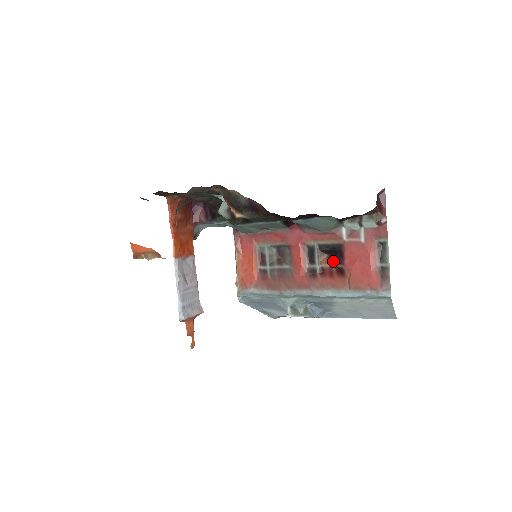
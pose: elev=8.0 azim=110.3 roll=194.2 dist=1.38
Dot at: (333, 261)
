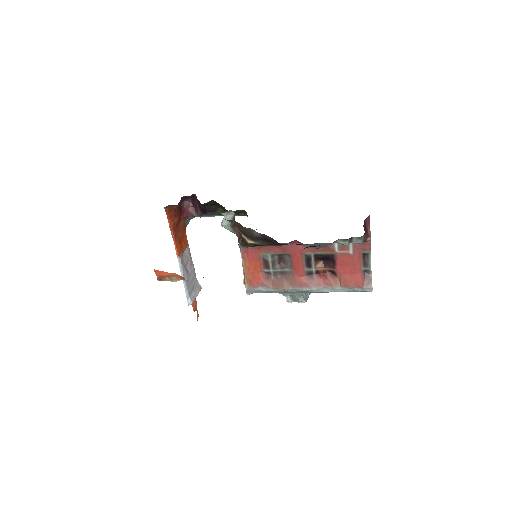
Dot at: (327, 266)
